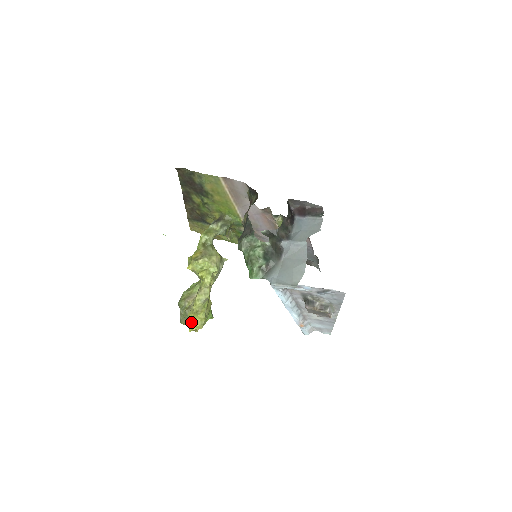
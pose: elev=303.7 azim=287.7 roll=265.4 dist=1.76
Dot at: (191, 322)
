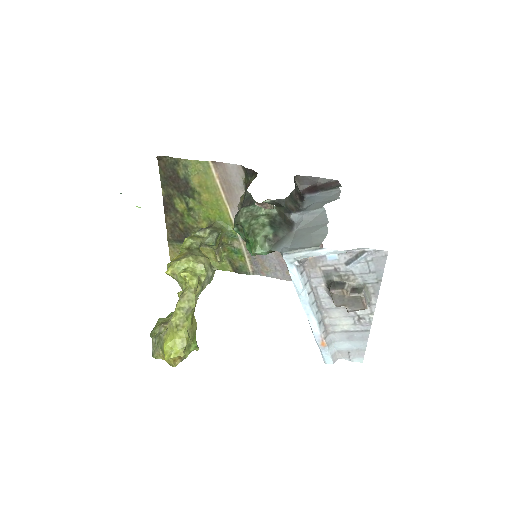
Dot at: (168, 344)
